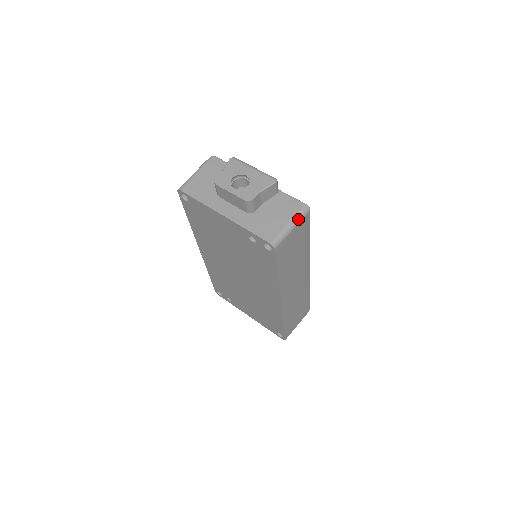
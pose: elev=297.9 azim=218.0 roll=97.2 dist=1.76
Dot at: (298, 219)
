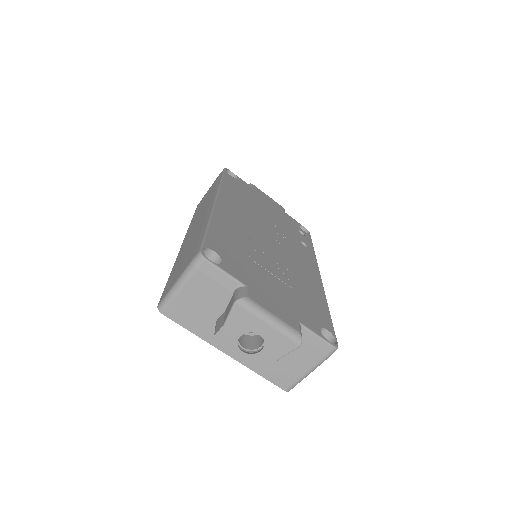
Dot at: (321, 363)
